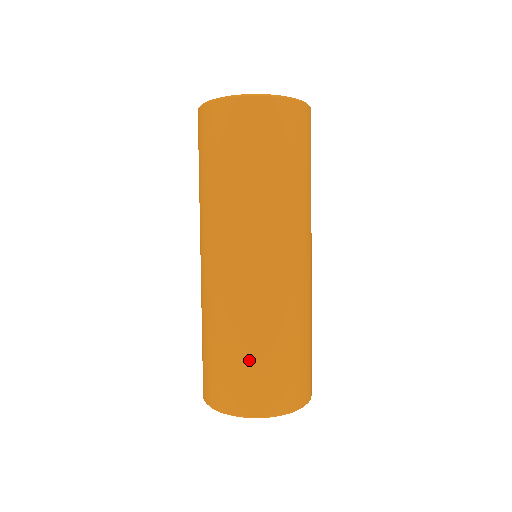
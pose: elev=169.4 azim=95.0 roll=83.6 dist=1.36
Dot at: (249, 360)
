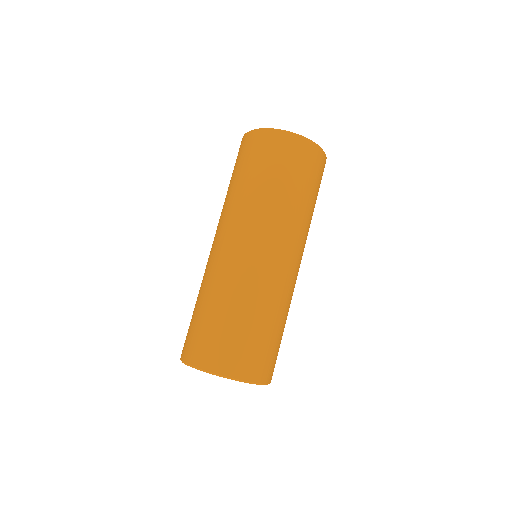
Dot at: (206, 319)
